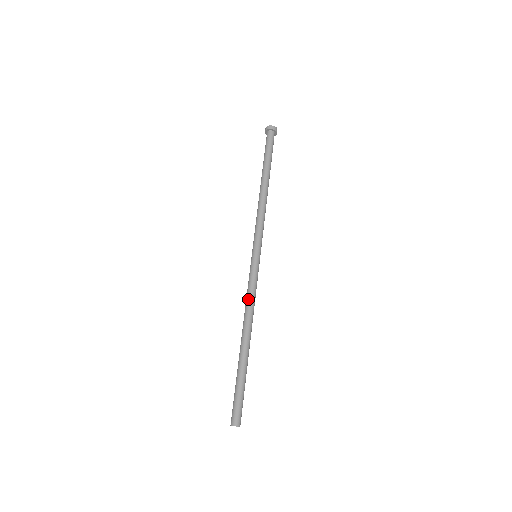
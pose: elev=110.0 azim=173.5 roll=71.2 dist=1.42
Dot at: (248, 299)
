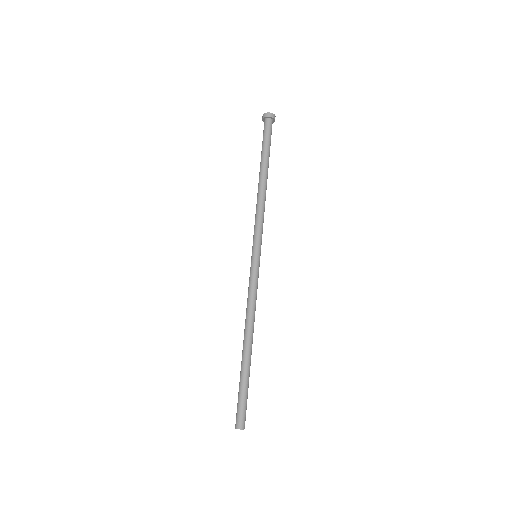
Dot at: (248, 302)
